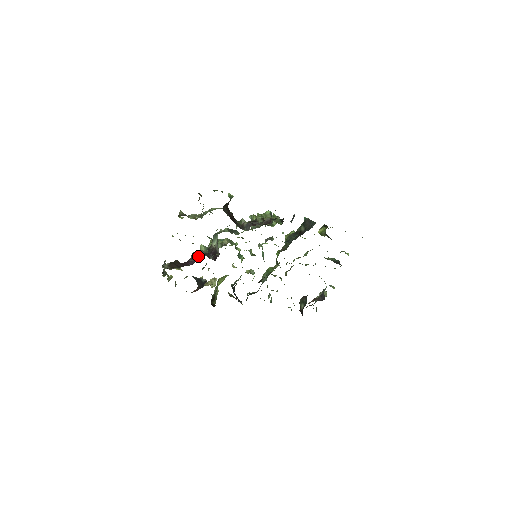
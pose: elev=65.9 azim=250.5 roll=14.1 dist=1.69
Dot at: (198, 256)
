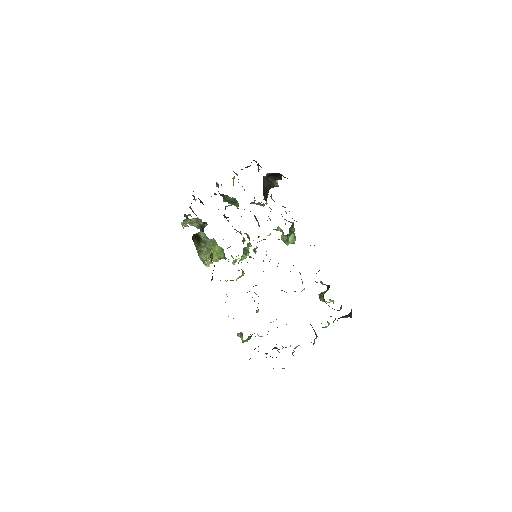
Dot at: occluded
